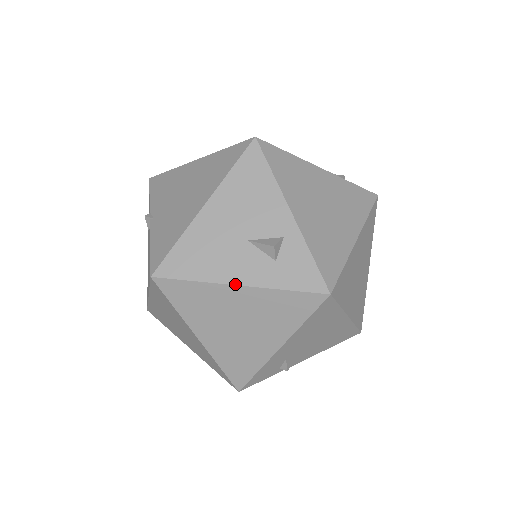
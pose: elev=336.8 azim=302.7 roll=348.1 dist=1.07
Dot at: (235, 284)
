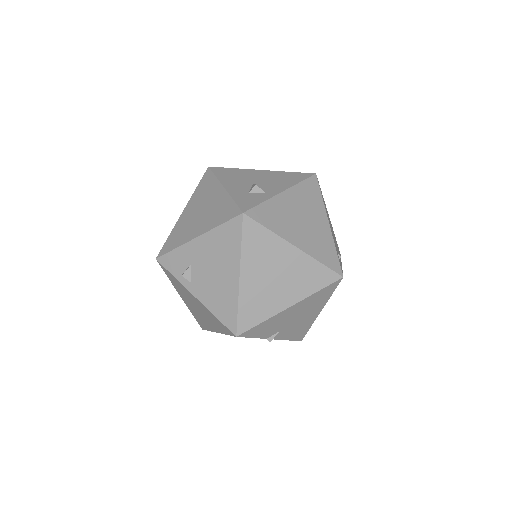
Dot at: (224, 186)
